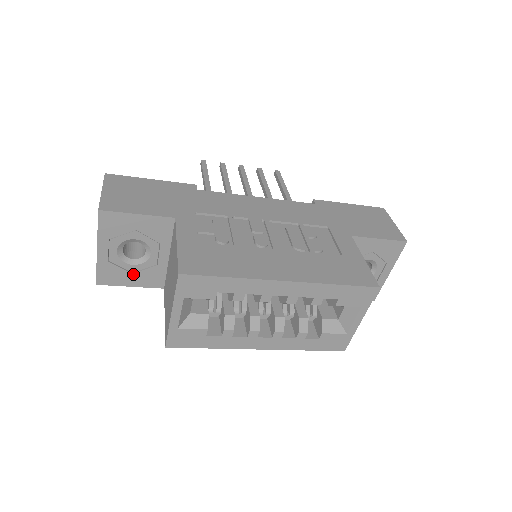
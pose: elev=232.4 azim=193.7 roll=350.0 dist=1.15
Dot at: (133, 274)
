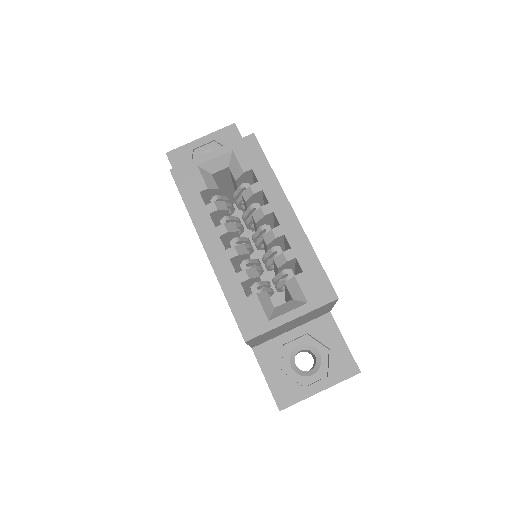
Dot at: occluded
